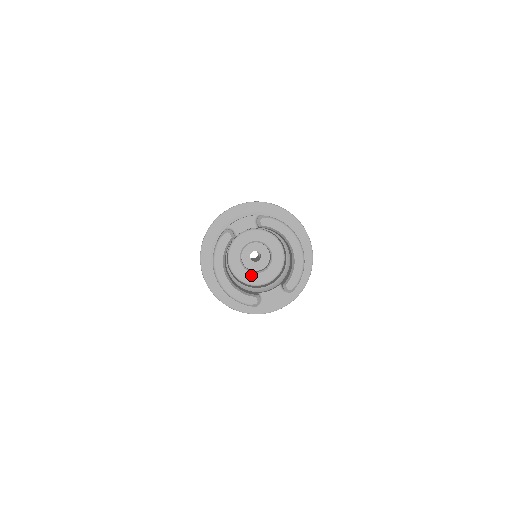
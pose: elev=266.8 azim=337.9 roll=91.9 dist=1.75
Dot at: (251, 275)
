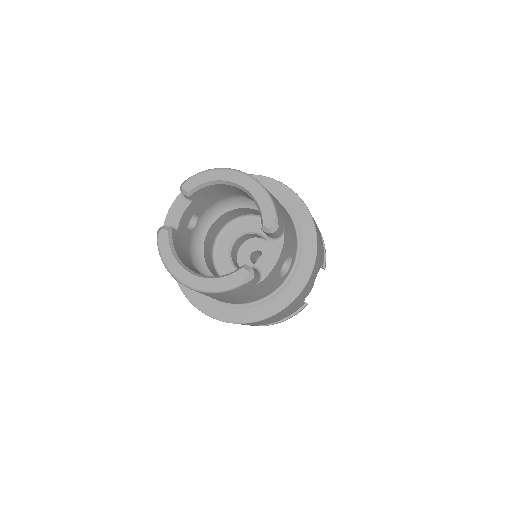
Dot at: occluded
